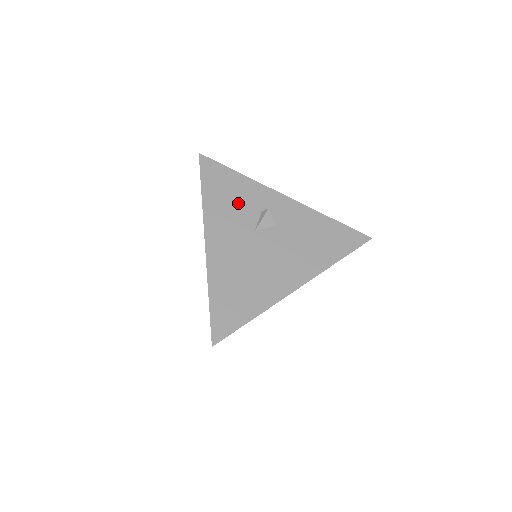
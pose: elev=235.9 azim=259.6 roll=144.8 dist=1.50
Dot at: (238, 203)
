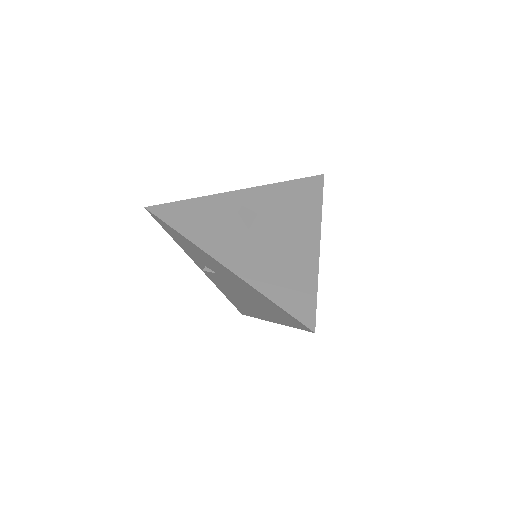
Dot at: (215, 220)
